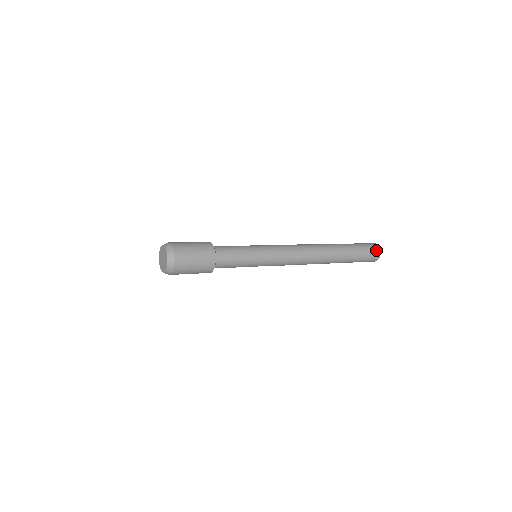
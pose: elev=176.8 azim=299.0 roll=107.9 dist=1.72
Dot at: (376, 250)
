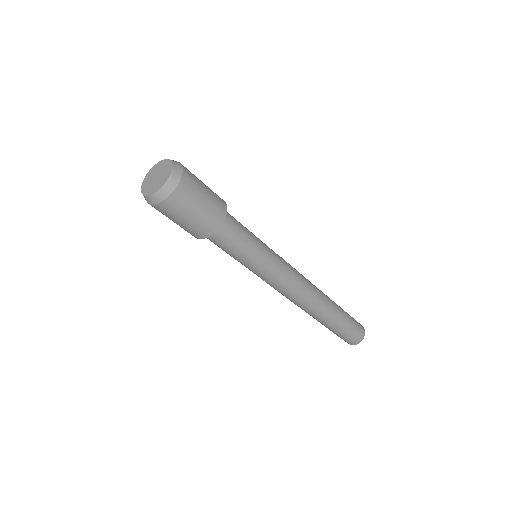
Dot at: occluded
